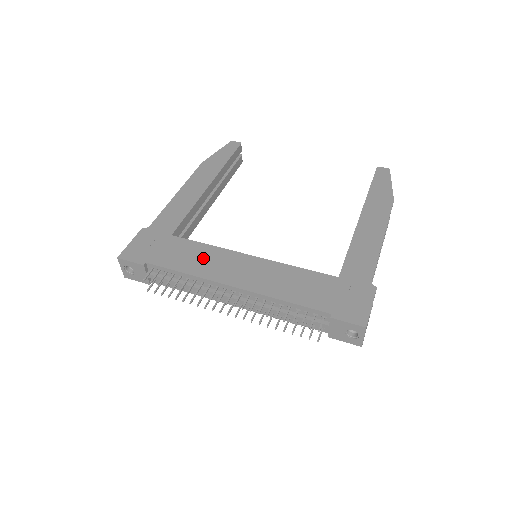
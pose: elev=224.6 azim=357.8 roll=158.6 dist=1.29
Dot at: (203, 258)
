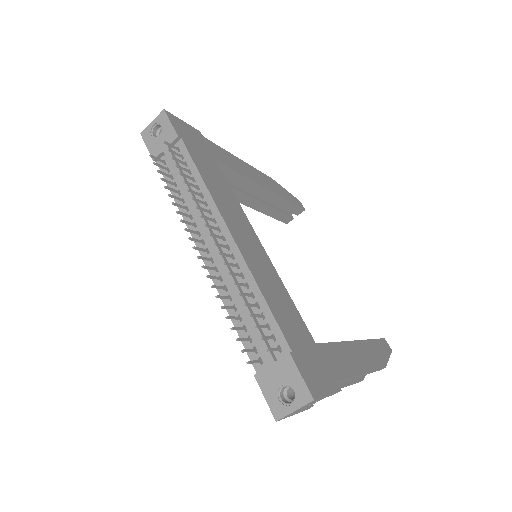
Dot at: (225, 195)
